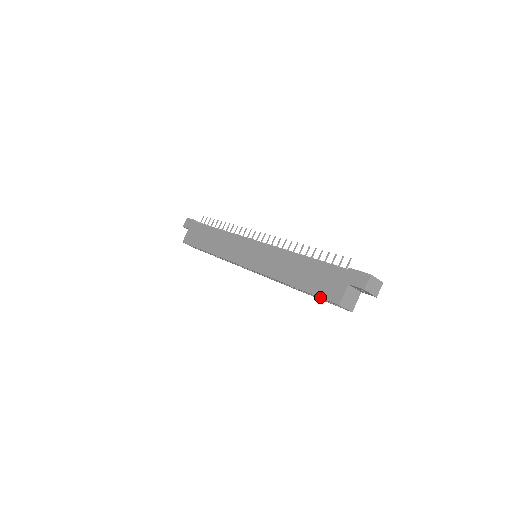
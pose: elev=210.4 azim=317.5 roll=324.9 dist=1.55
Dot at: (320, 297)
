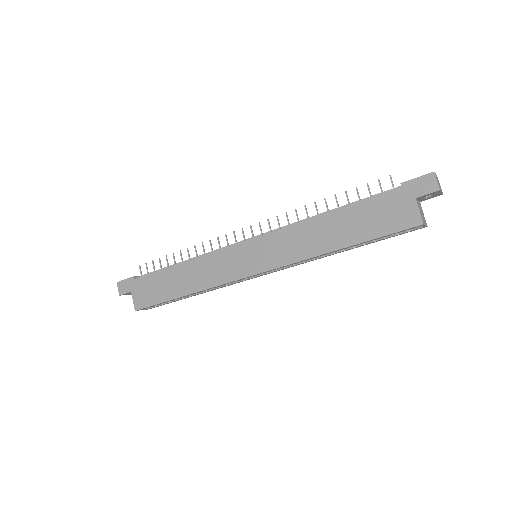
Dot at: (392, 233)
